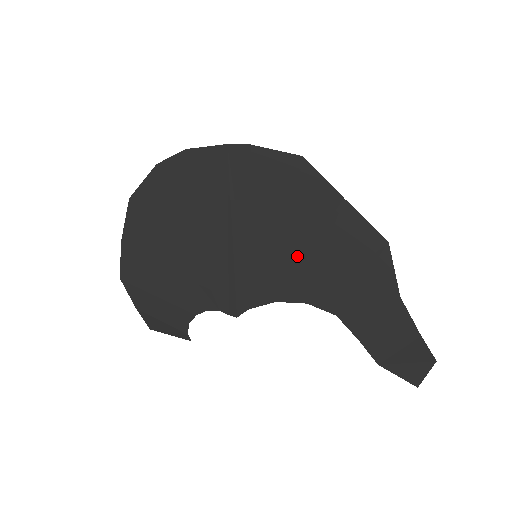
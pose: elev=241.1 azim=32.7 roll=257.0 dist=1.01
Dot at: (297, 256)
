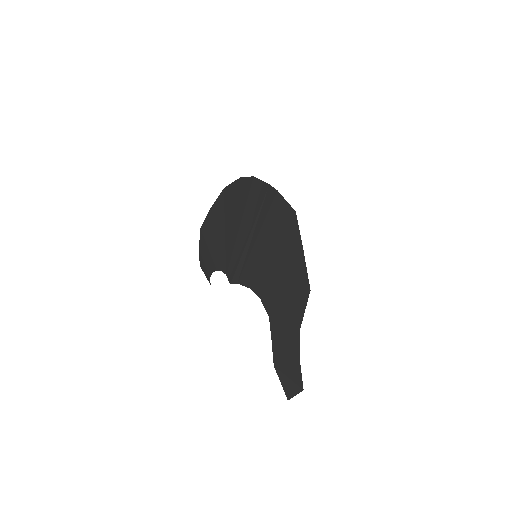
Dot at: (269, 268)
